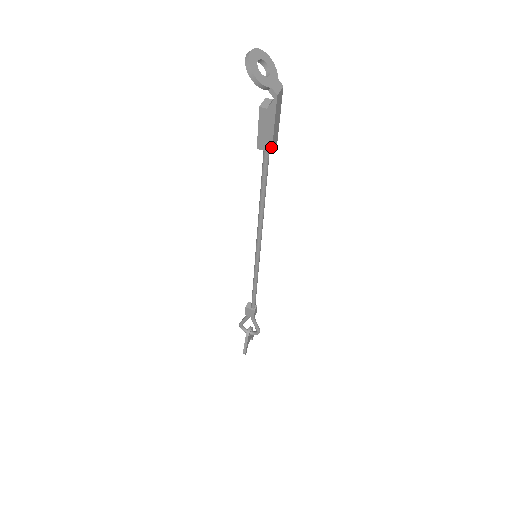
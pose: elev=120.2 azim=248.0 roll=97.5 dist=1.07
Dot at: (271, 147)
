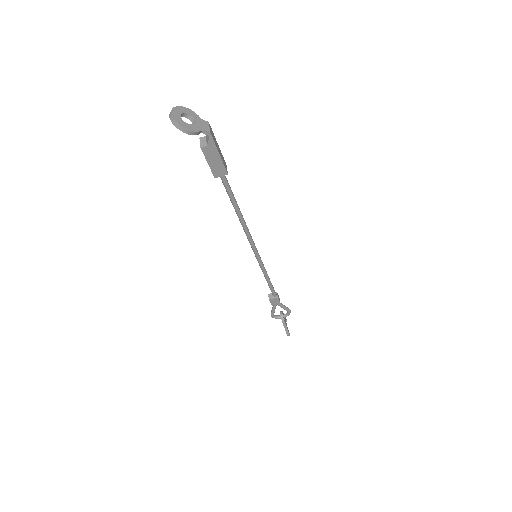
Dot at: (225, 171)
